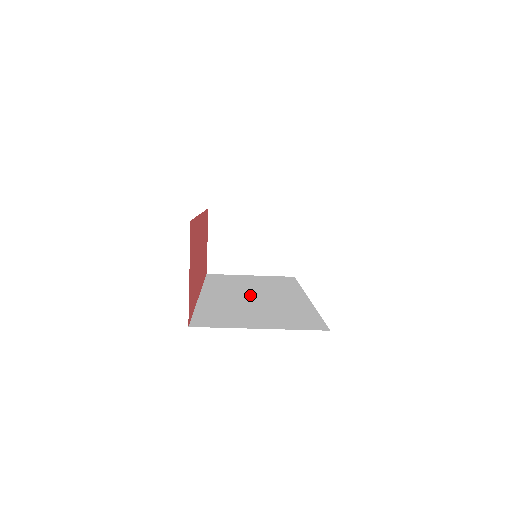
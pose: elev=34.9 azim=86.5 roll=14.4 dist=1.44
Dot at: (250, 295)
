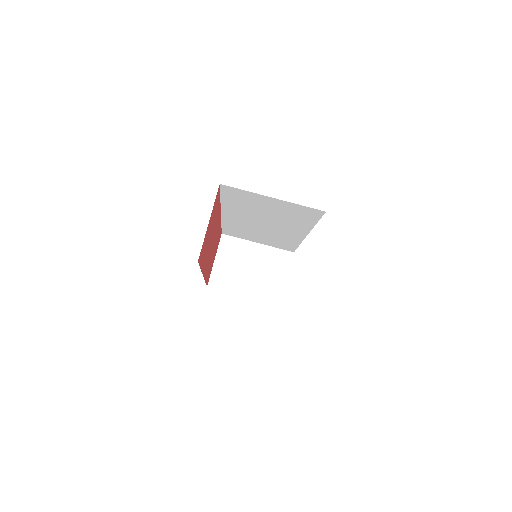
Dot at: occluded
